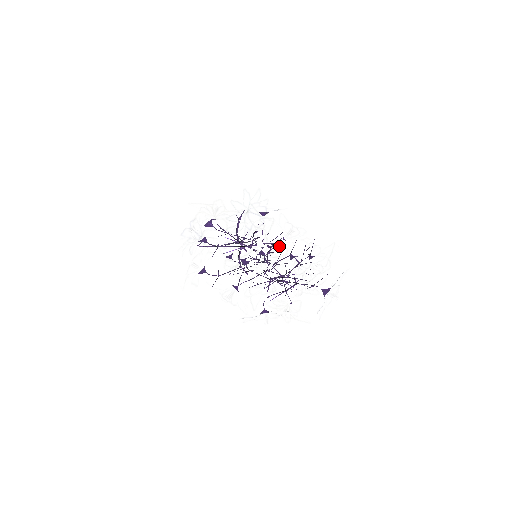
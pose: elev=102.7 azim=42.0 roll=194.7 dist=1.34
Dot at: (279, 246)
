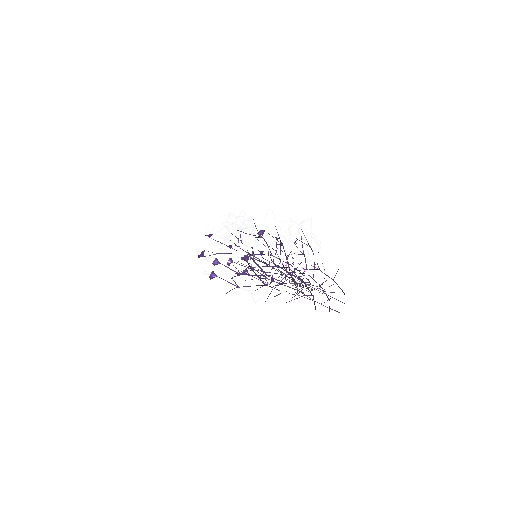
Dot at: occluded
